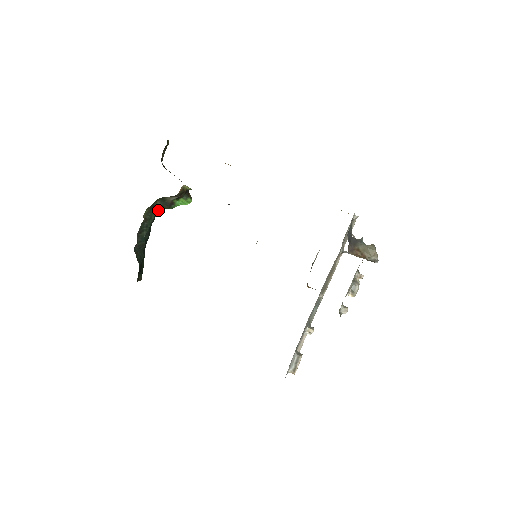
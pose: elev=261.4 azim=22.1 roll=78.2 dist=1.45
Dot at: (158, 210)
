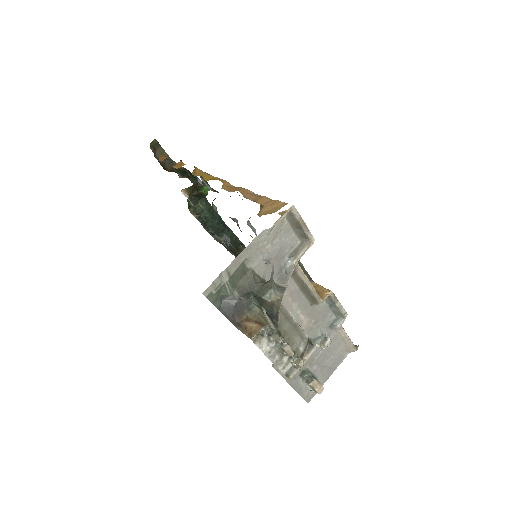
Dot at: (203, 198)
